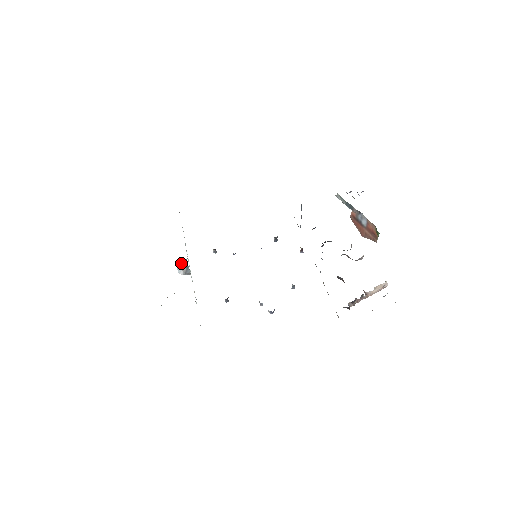
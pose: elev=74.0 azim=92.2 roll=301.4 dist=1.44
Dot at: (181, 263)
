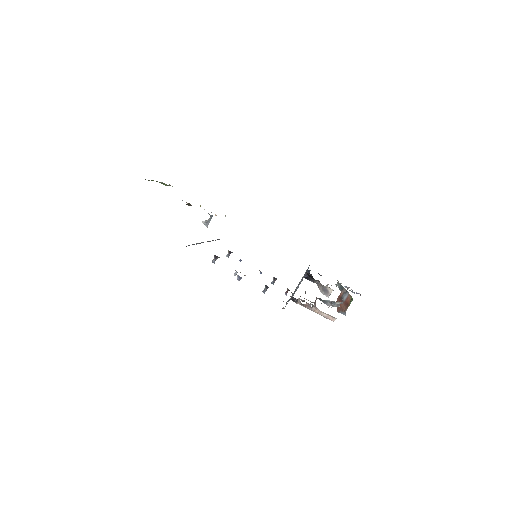
Dot at: occluded
